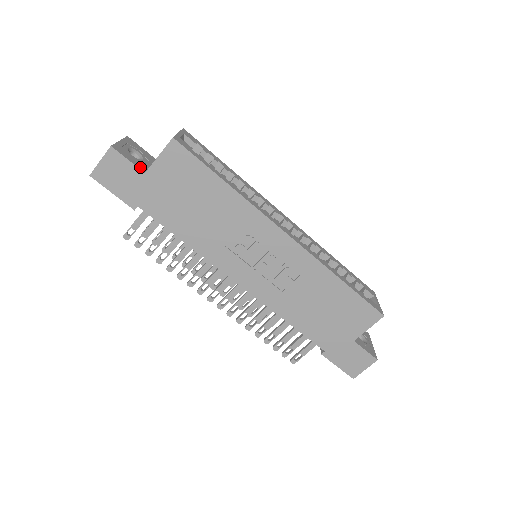
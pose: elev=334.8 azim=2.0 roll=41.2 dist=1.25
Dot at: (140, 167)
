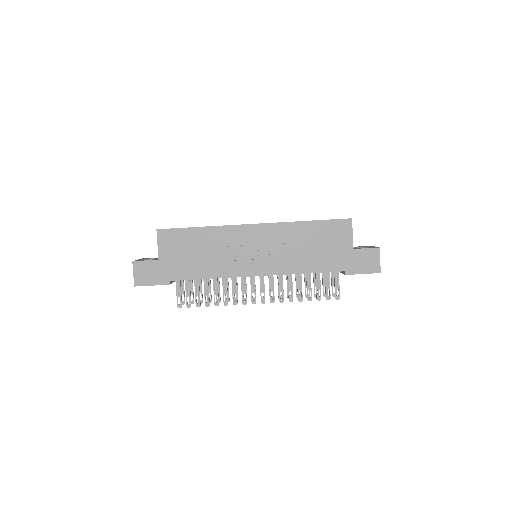
Dot at: (154, 260)
